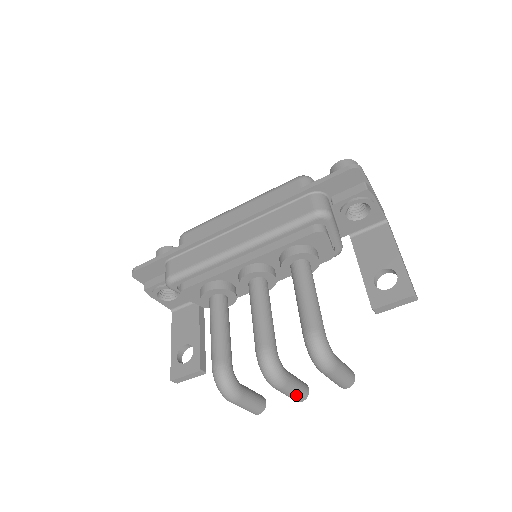
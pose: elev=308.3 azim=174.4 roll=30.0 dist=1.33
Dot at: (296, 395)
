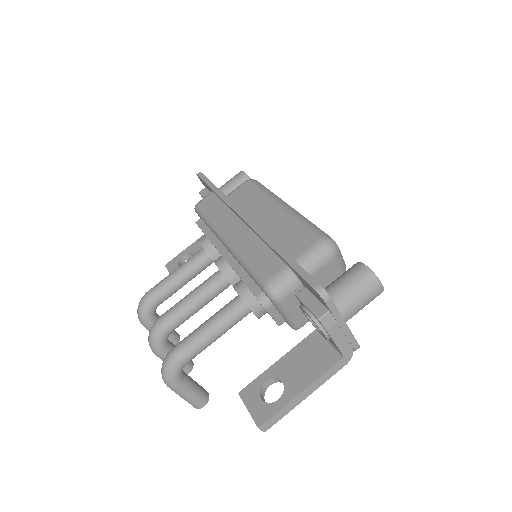
Dot at: occluded
